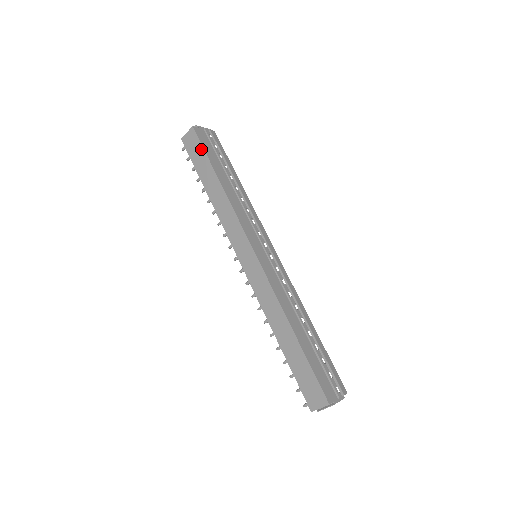
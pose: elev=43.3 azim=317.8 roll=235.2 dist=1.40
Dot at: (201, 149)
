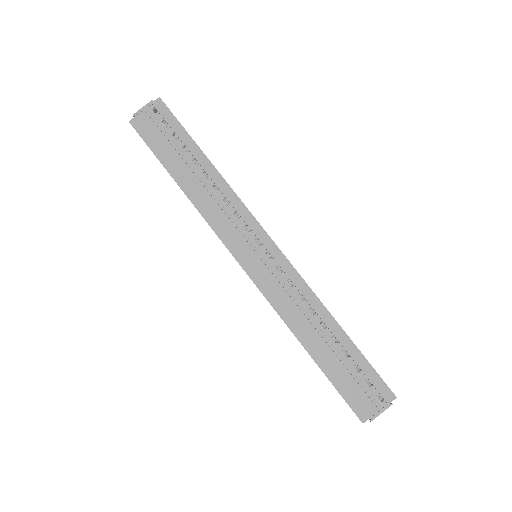
Dot at: occluded
